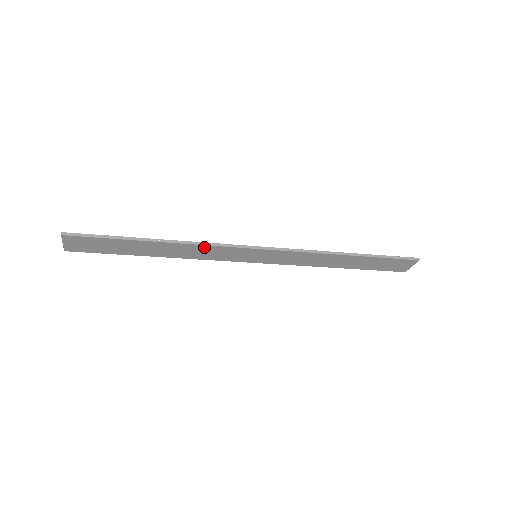
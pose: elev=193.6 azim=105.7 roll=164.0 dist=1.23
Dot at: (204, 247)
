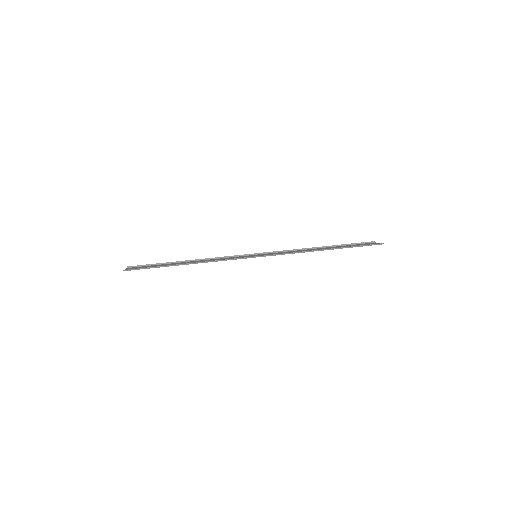
Dot at: occluded
